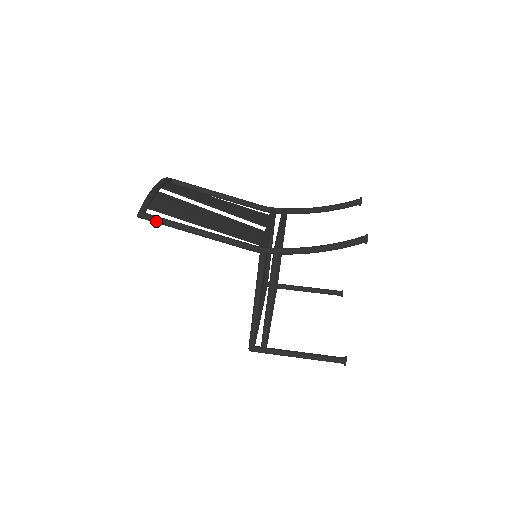
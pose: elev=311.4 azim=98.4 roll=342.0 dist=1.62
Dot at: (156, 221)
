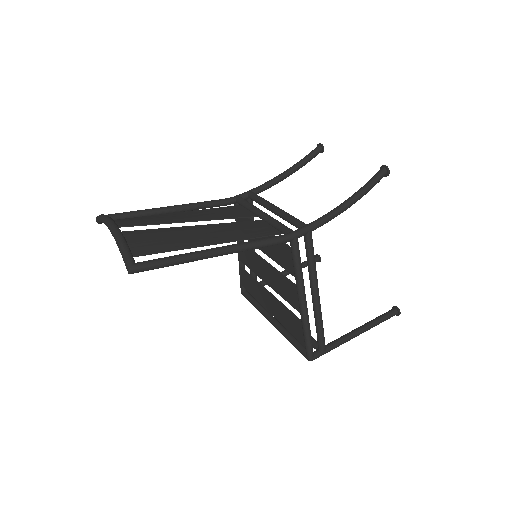
Dot at: (159, 266)
